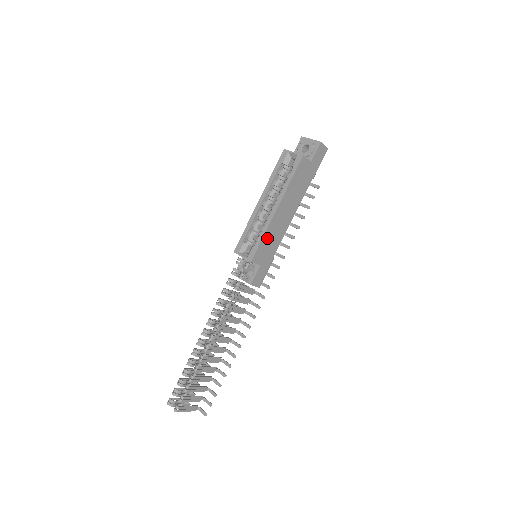
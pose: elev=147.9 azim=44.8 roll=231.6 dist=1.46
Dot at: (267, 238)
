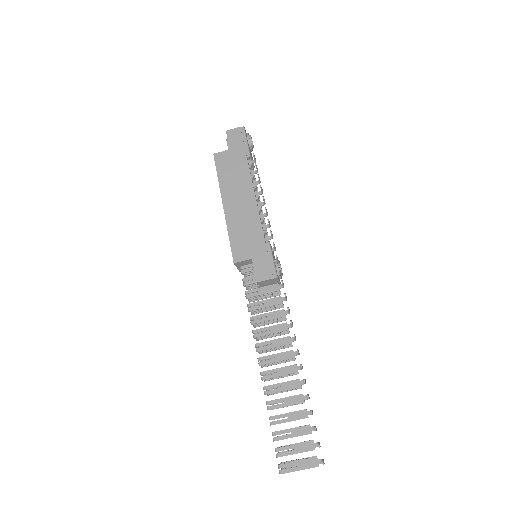
Dot at: (236, 233)
